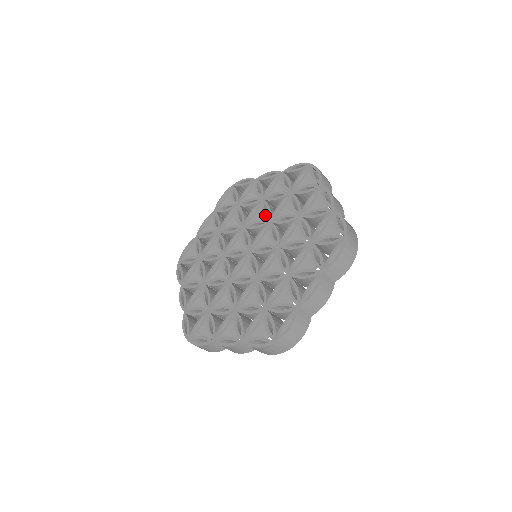
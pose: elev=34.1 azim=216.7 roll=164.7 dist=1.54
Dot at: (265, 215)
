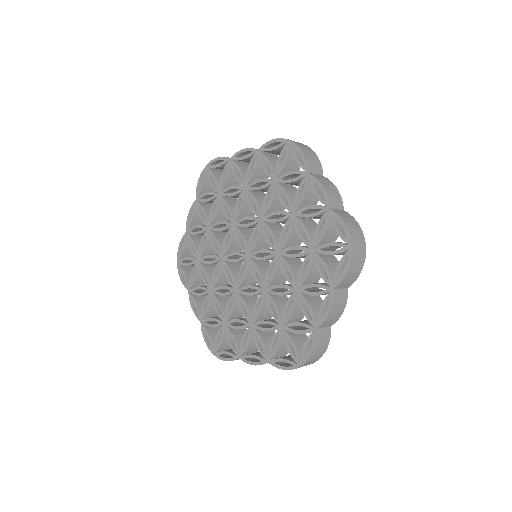
Dot at: (280, 239)
